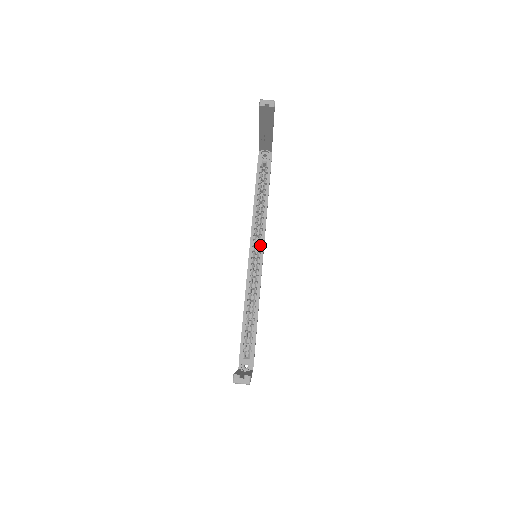
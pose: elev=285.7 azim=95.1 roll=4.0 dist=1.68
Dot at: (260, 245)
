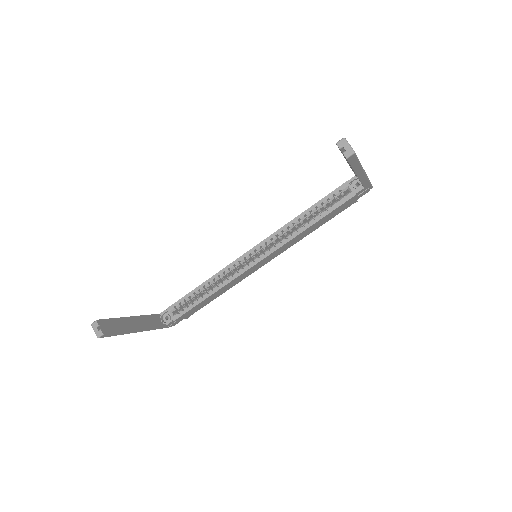
Dot at: (266, 252)
